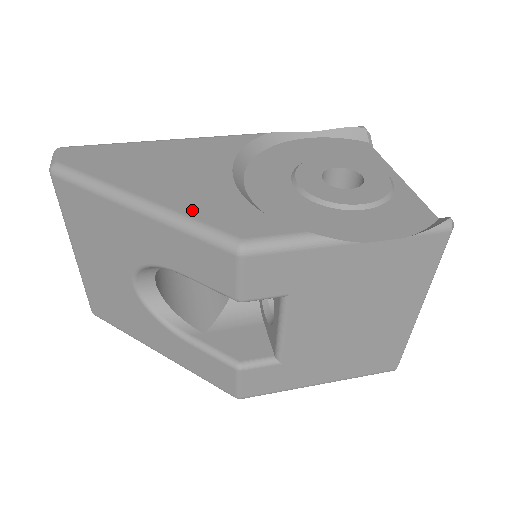
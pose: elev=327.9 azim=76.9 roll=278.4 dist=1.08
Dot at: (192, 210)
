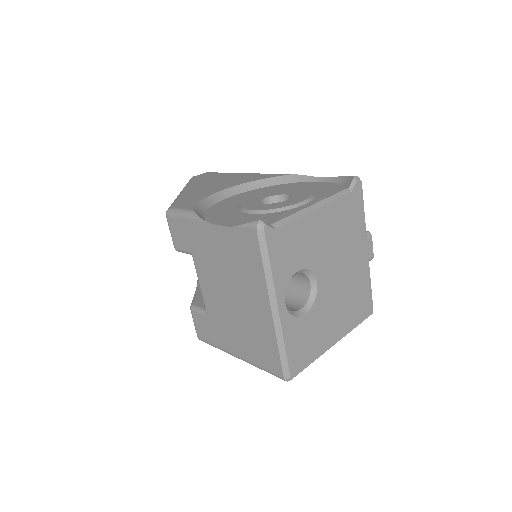
Dot at: (184, 196)
